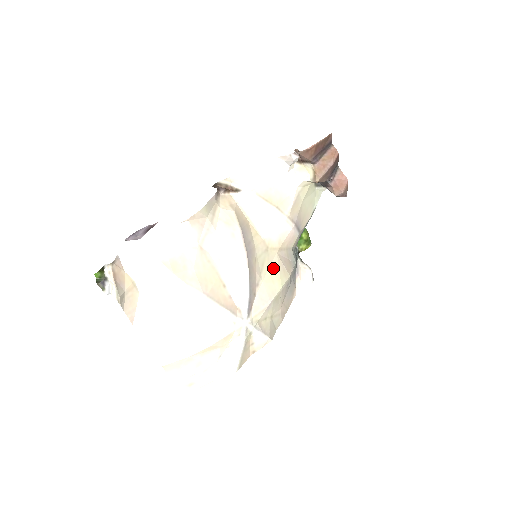
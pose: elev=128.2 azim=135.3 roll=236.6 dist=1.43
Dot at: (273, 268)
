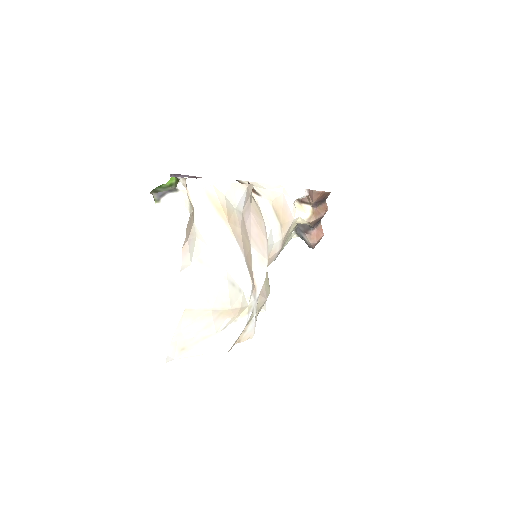
Dot at: (266, 273)
